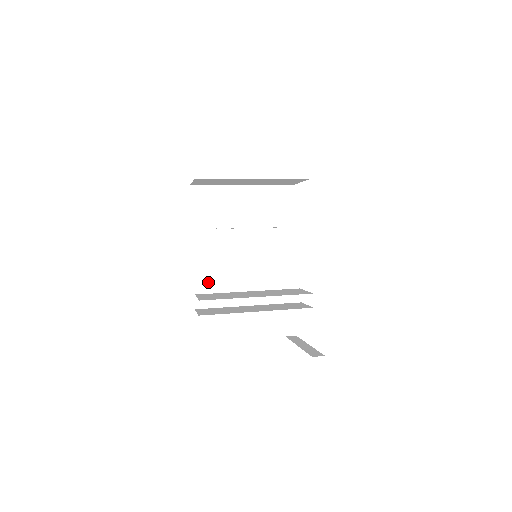
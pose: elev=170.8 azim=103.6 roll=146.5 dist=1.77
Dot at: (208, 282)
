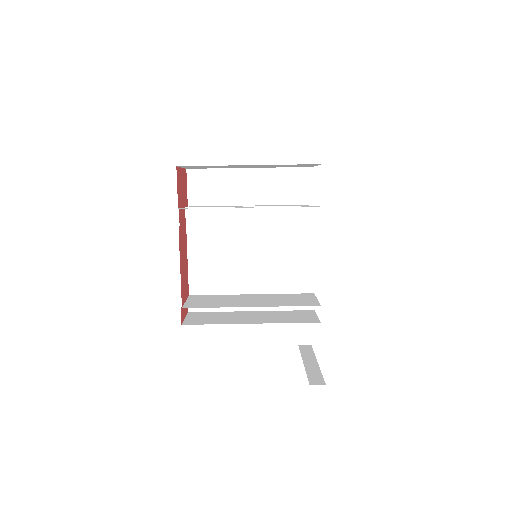
Dot at: (204, 282)
